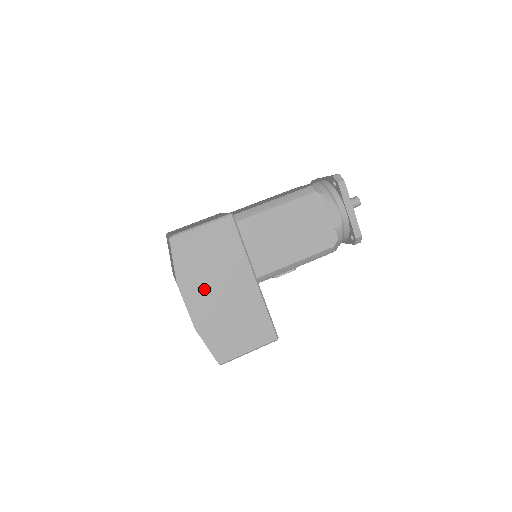
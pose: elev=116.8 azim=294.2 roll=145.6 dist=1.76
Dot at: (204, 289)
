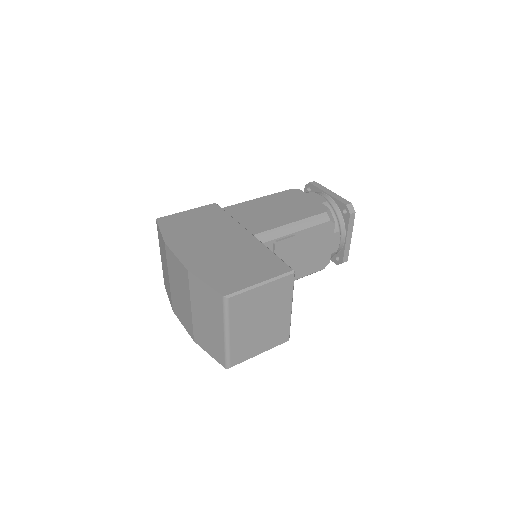
Dot at: (195, 243)
